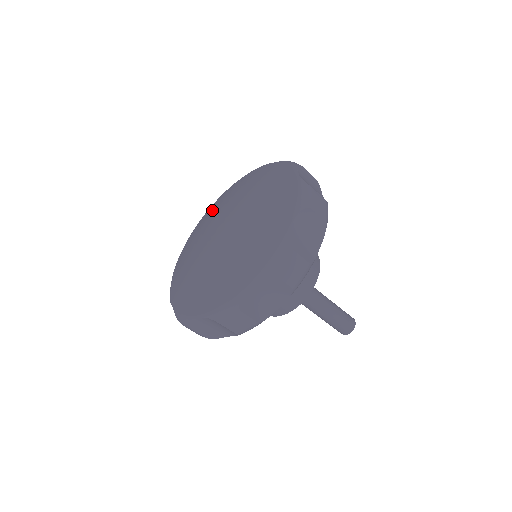
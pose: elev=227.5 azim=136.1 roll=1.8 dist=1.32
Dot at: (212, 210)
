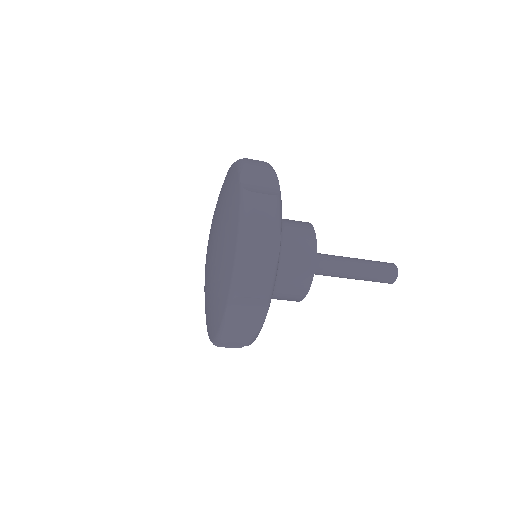
Dot at: occluded
